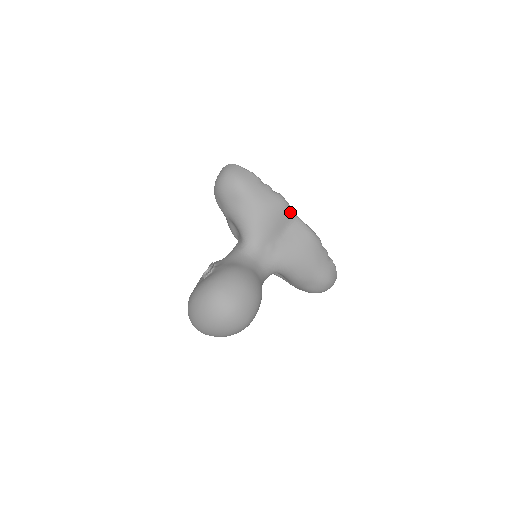
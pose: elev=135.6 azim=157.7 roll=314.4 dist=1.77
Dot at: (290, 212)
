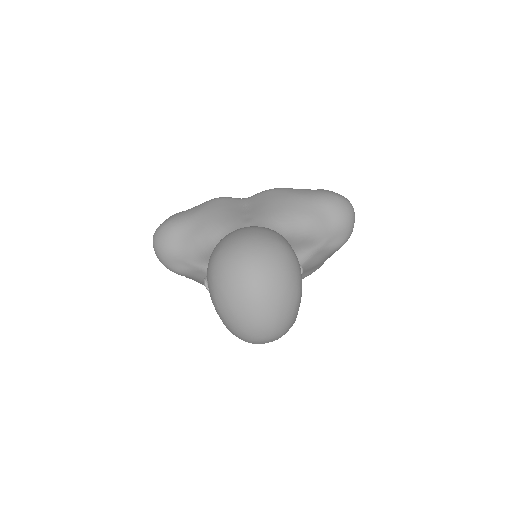
Dot at: (233, 199)
